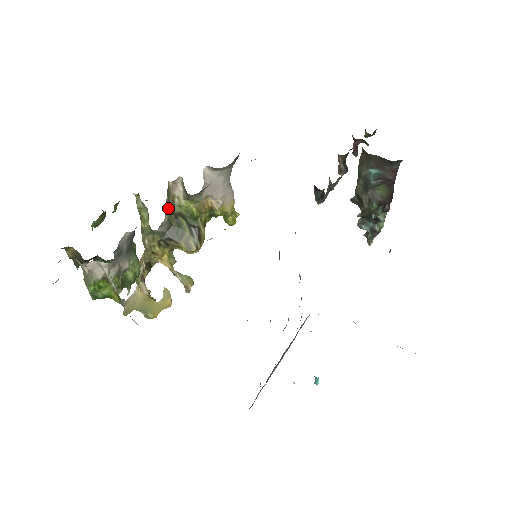
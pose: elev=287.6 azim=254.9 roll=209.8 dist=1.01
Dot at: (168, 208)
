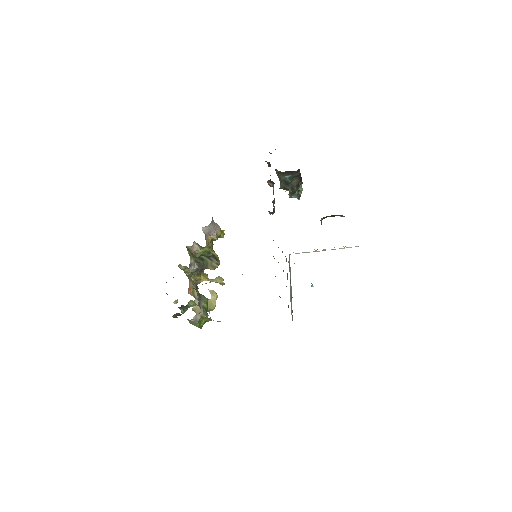
Dot at: (192, 256)
